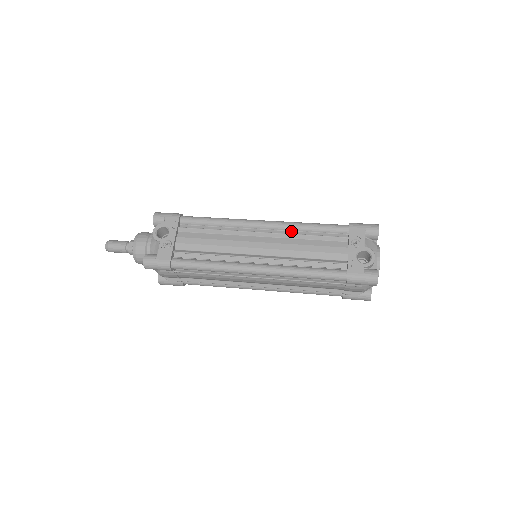
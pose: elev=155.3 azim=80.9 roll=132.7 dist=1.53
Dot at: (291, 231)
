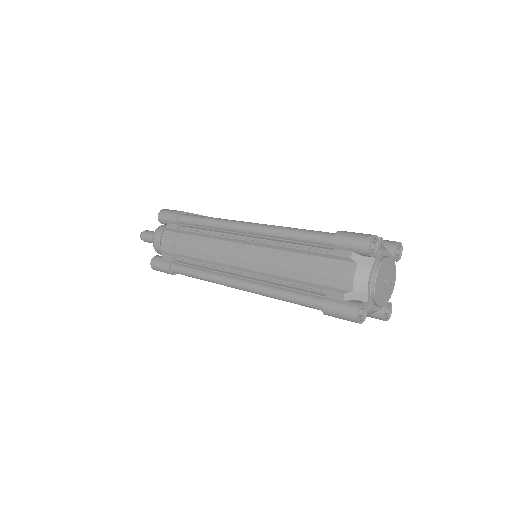
Dot at: occluded
